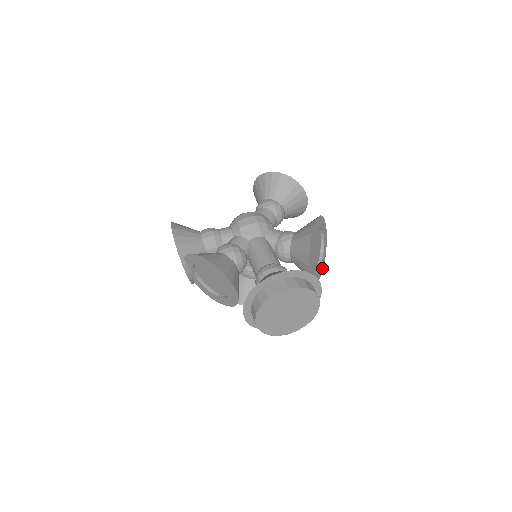
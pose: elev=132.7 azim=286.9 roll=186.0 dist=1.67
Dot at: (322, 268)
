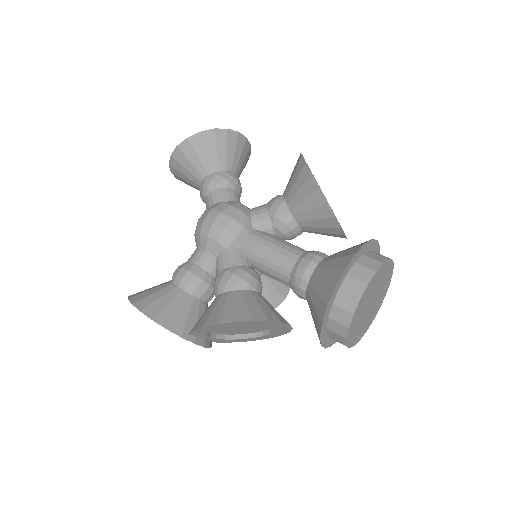
Dot at: occluded
